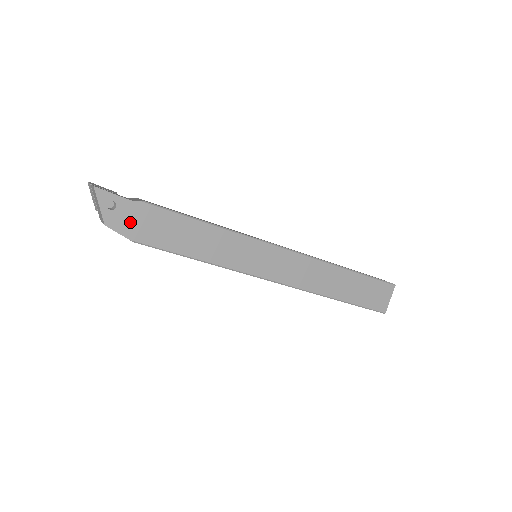
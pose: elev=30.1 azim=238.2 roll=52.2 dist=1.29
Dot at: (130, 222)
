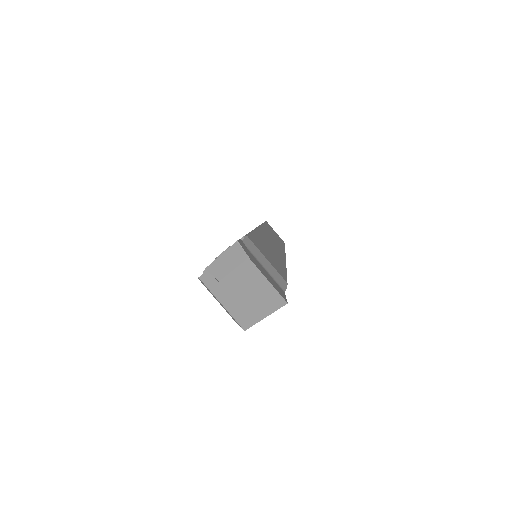
Dot at: occluded
